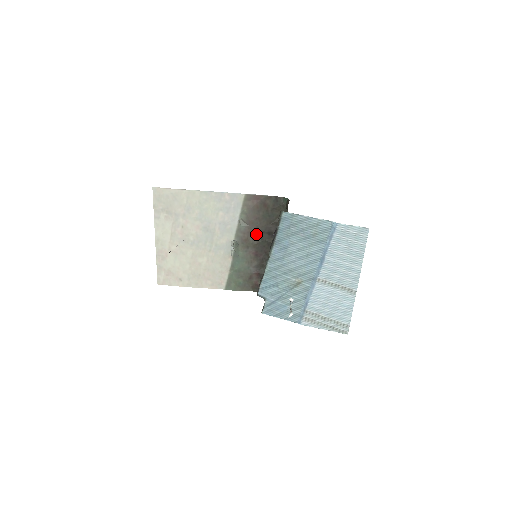
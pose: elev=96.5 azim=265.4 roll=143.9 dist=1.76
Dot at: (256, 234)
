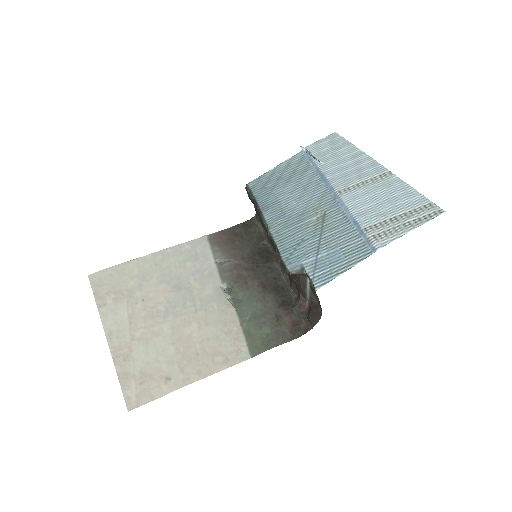
Dot at: (246, 265)
